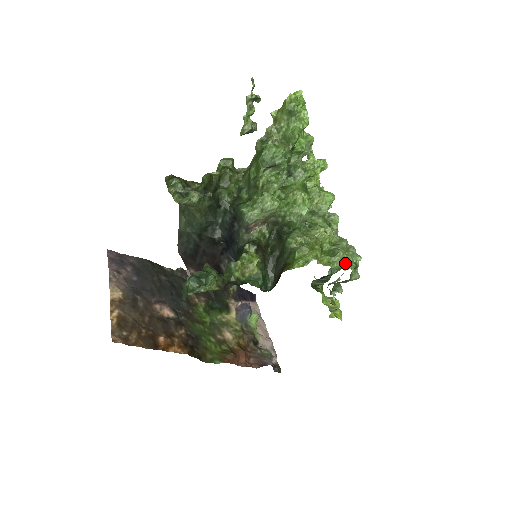
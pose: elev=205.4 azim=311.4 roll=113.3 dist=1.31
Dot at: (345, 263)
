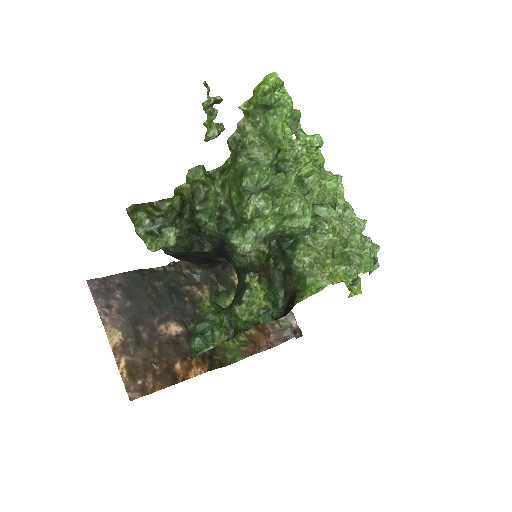
Dot at: (363, 268)
